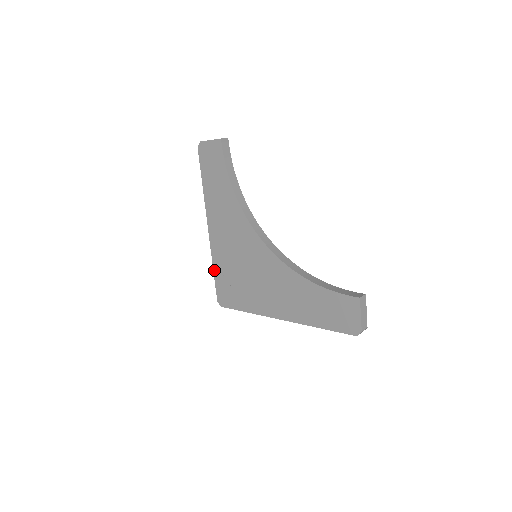
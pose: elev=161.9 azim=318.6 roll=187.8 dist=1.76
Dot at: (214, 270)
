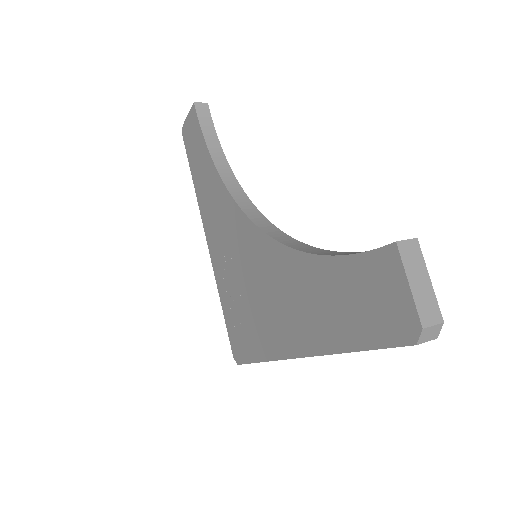
Dot at: (222, 305)
